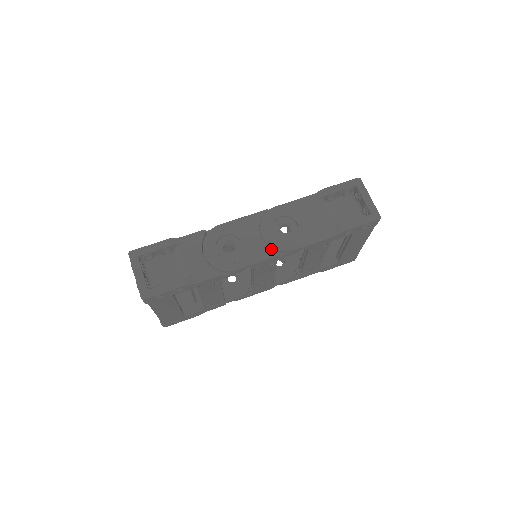
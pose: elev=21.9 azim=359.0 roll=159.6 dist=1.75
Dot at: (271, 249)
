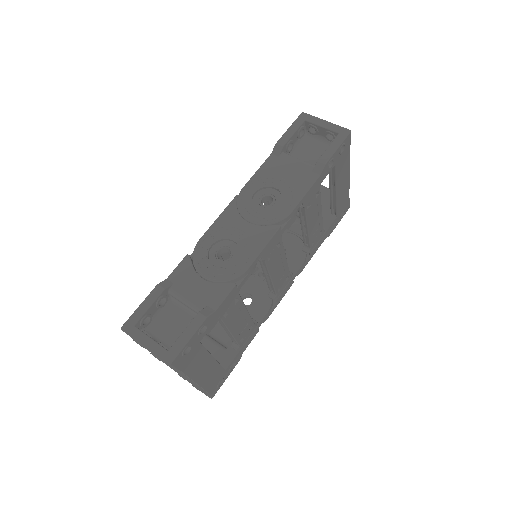
Dot at: (268, 227)
